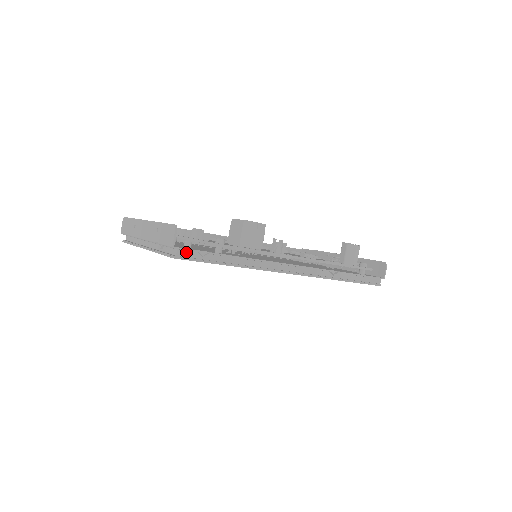
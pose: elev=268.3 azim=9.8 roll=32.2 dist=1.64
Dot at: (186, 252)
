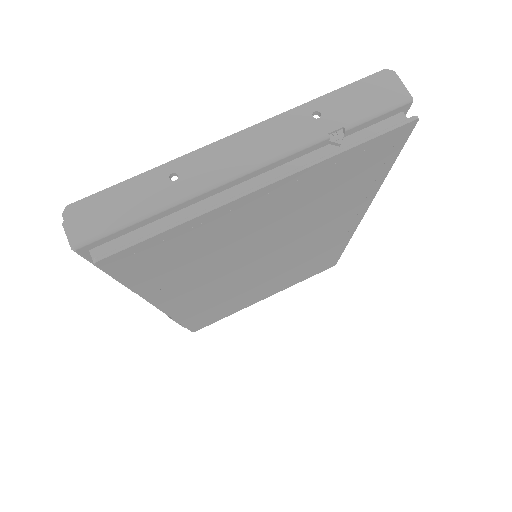
Dot at: occluded
